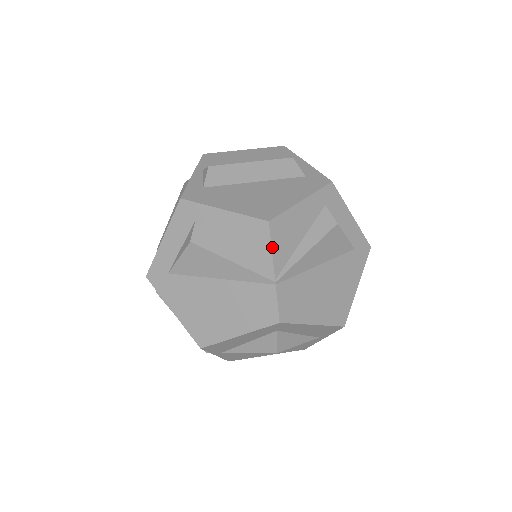
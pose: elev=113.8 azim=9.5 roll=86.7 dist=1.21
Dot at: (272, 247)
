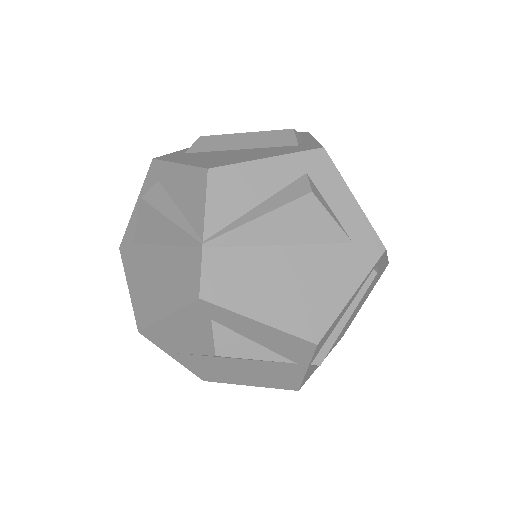
Dot at: (207, 200)
